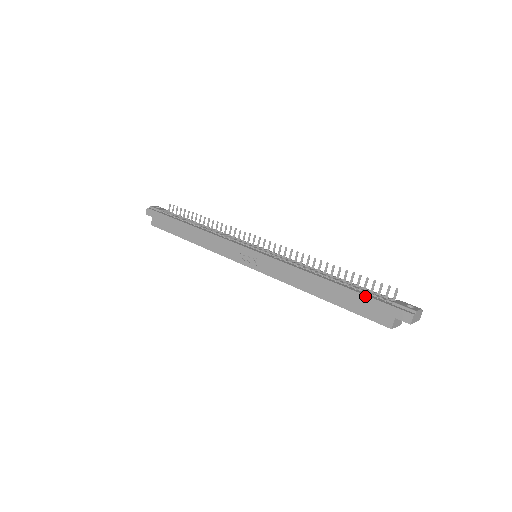
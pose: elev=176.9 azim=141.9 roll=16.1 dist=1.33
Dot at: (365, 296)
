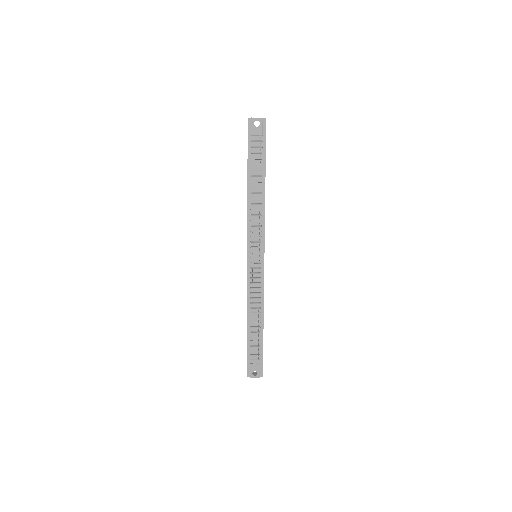
Dot at: (247, 349)
